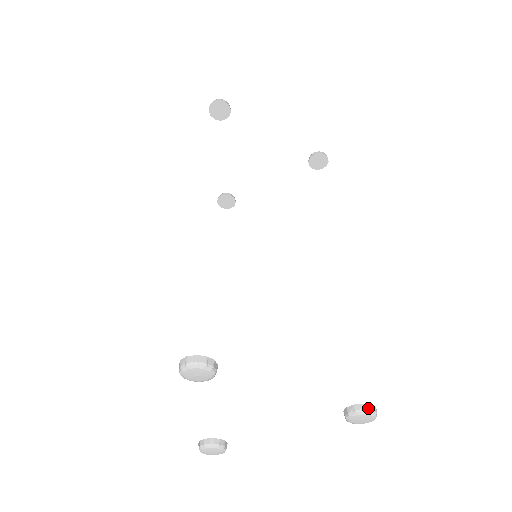
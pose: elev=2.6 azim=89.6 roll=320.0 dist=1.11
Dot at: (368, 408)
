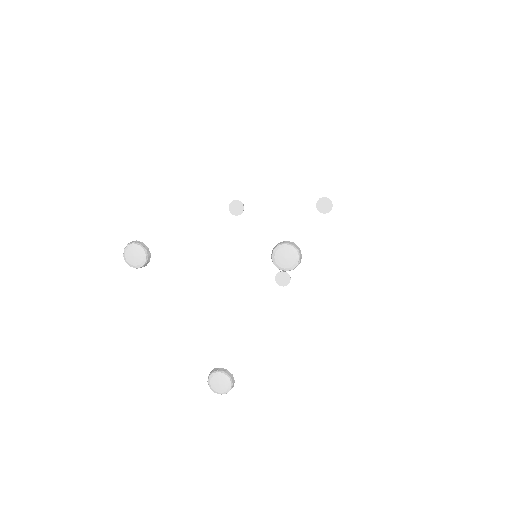
Dot at: (282, 243)
